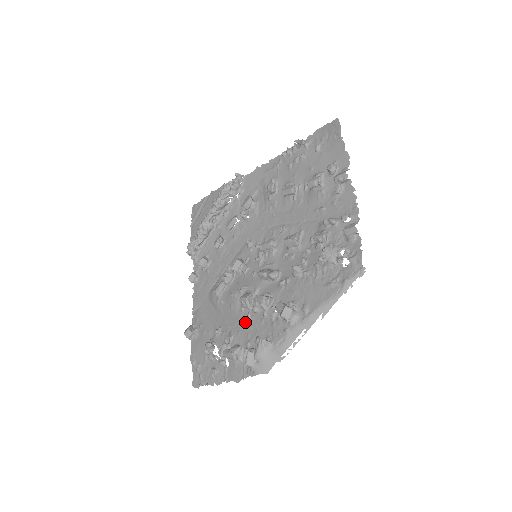
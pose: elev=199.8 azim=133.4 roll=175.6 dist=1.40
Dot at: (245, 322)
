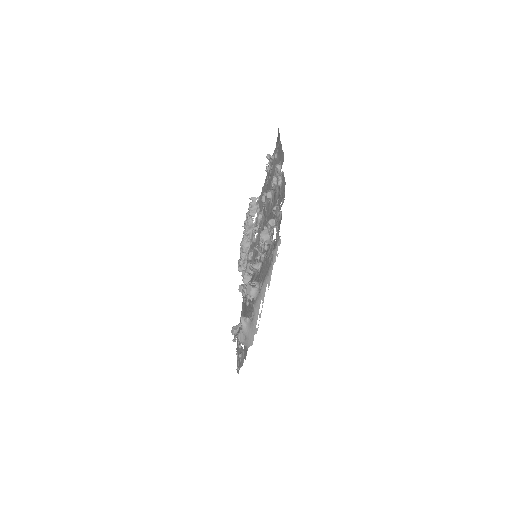
Dot at: (247, 309)
